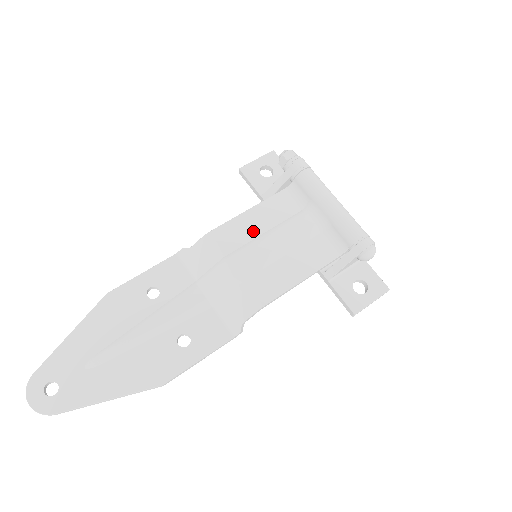
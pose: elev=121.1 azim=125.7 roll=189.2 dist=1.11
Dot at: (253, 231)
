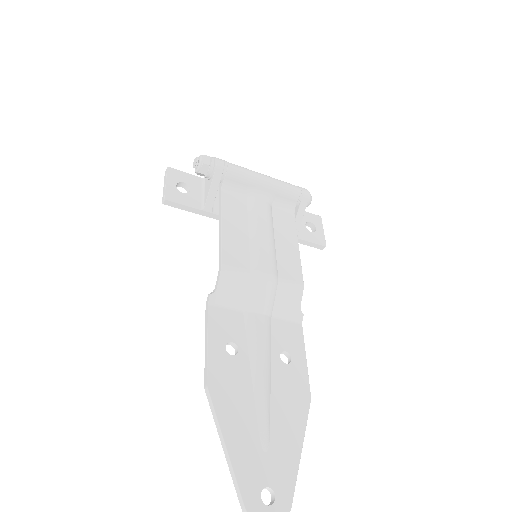
Dot at: (242, 238)
